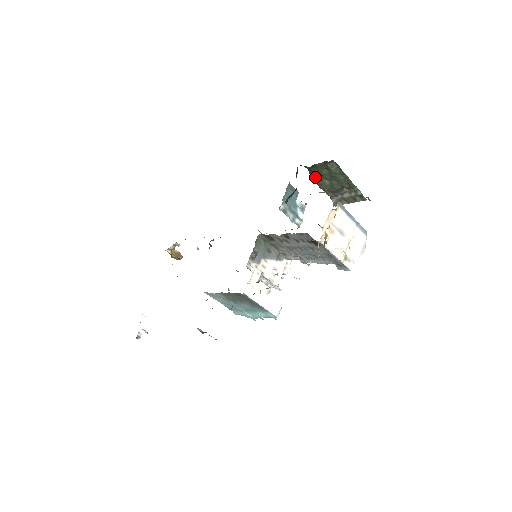
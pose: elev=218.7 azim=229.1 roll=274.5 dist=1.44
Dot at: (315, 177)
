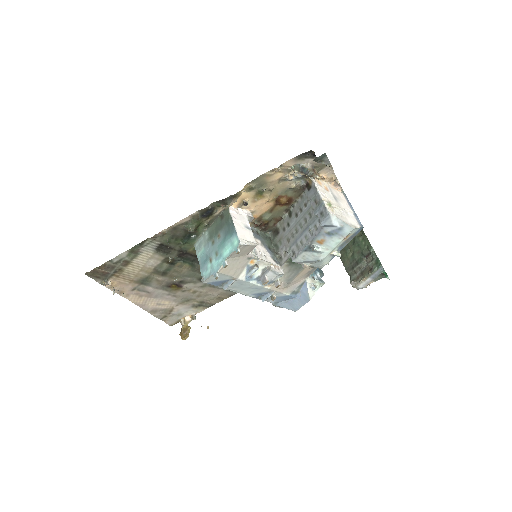
Dot at: (341, 251)
